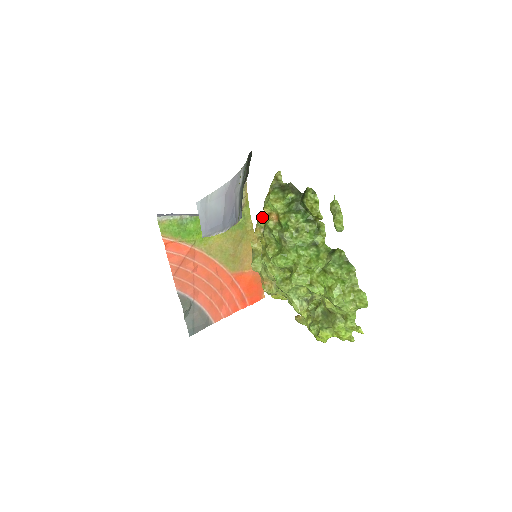
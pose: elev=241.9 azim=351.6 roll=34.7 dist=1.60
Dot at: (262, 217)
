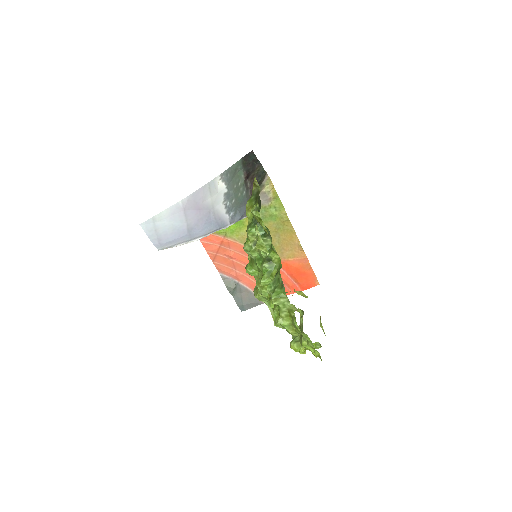
Dot at: occluded
